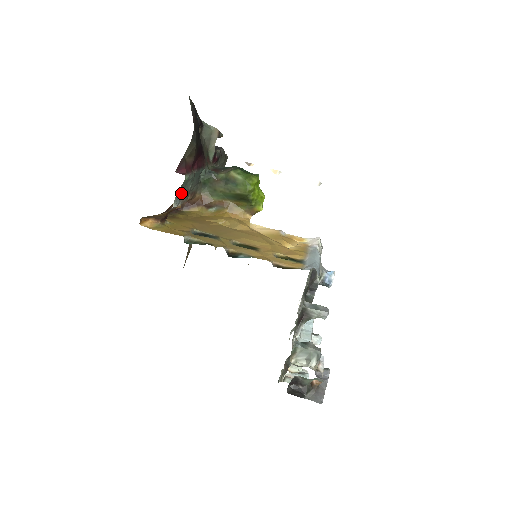
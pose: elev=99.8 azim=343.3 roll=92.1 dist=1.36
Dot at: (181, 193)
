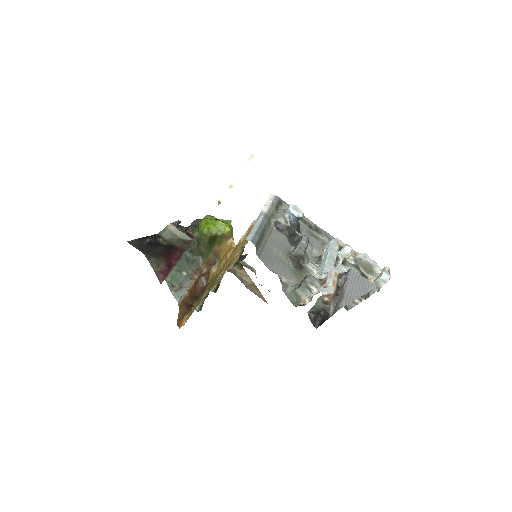
Dot at: (179, 287)
